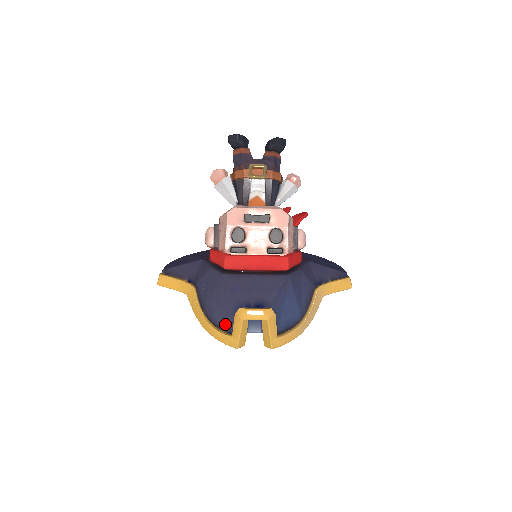
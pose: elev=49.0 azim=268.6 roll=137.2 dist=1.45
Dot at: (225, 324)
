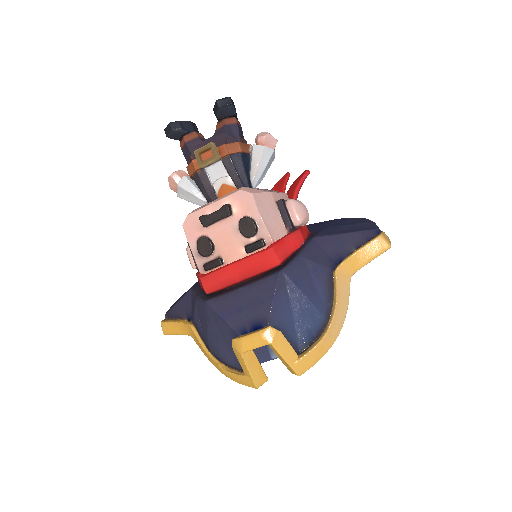
Dot at: (234, 361)
